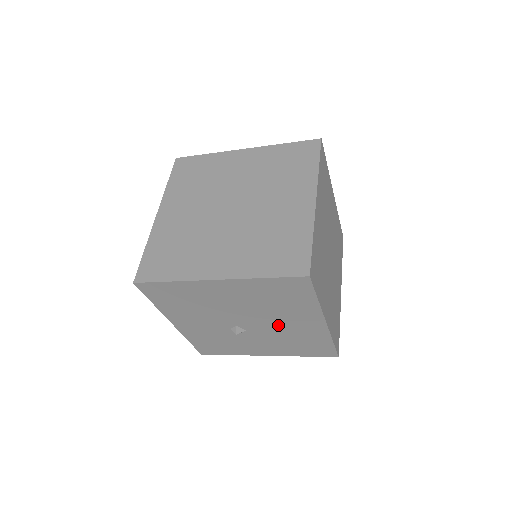
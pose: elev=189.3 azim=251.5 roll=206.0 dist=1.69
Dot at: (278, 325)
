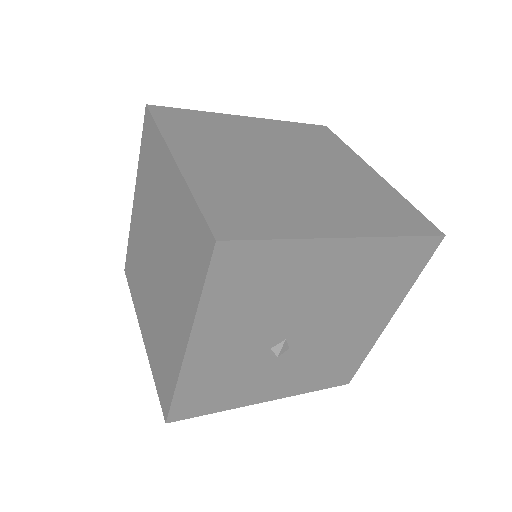
Dot at: (337, 331)
